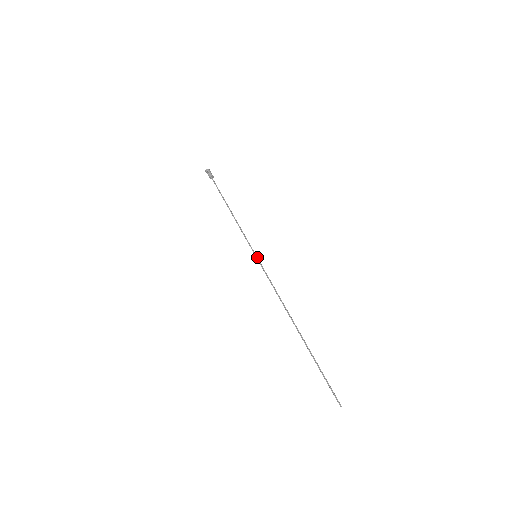
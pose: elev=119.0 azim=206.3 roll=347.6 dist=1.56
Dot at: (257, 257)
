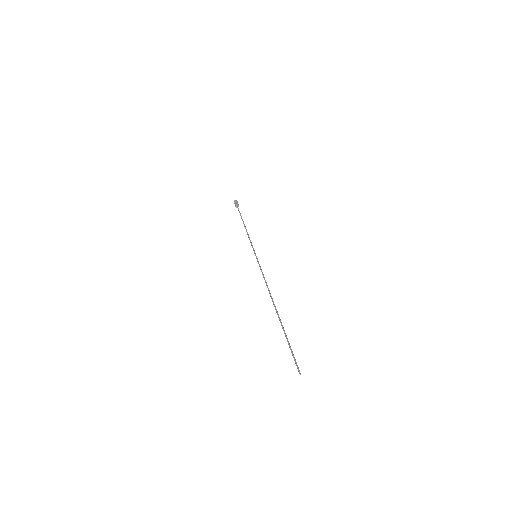
Dot at: occluded
